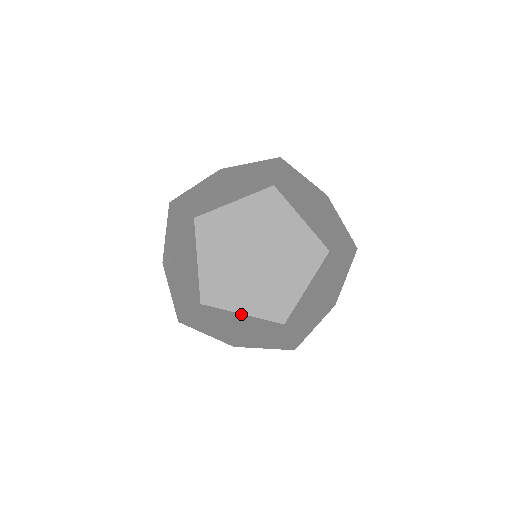
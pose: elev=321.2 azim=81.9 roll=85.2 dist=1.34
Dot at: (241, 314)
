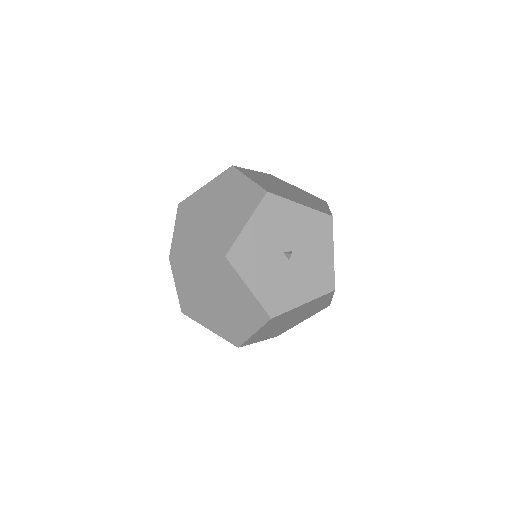
Dot at: occluded
